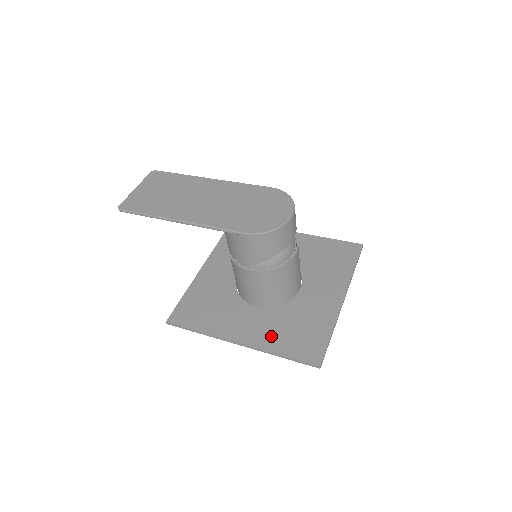
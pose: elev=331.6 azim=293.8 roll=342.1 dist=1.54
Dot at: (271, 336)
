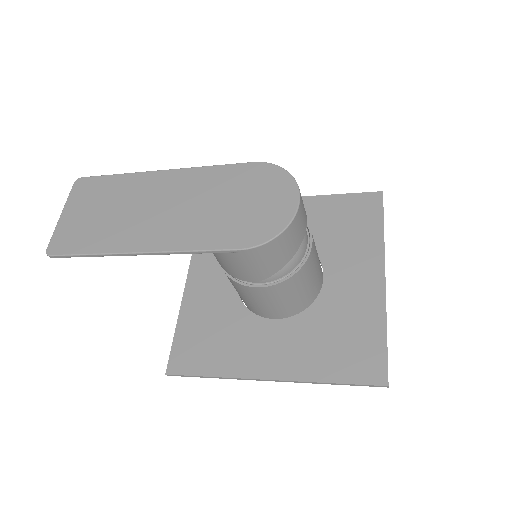
Dot at: (309, 358)
